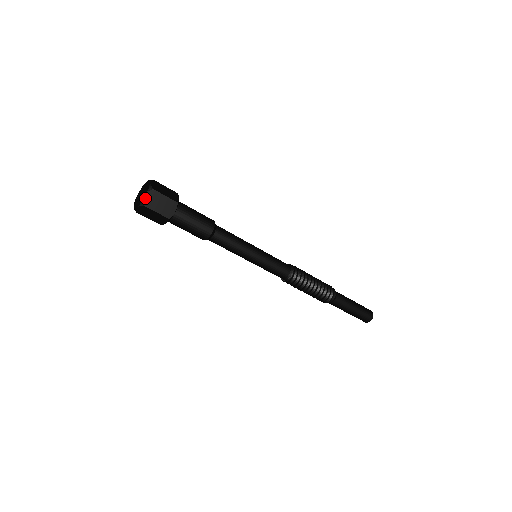
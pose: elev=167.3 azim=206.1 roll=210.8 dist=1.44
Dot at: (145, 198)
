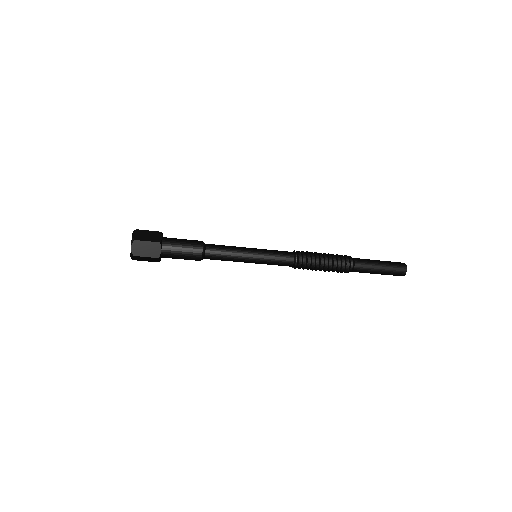
Dot at: (131, 250)
